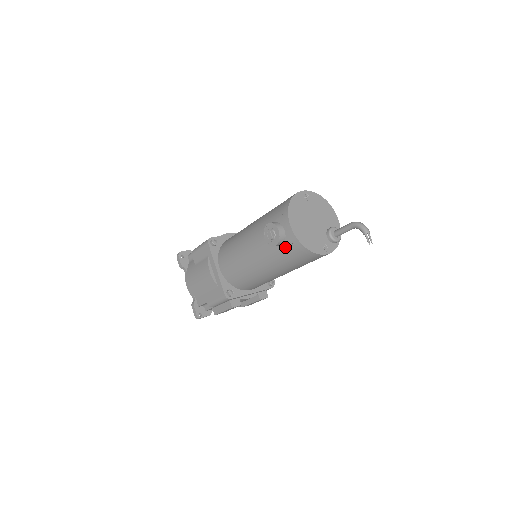
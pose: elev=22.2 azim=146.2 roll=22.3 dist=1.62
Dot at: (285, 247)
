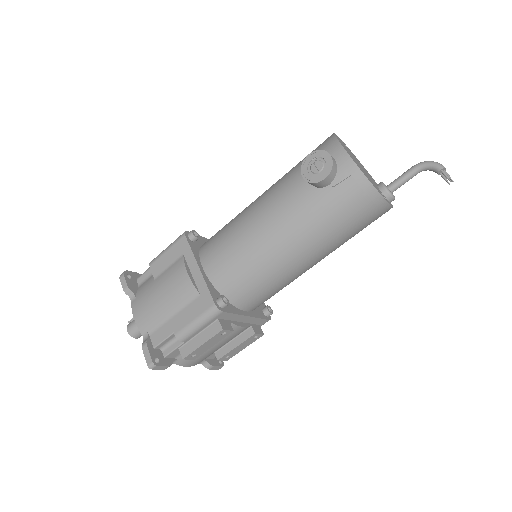
Dot at: (334, 188)
